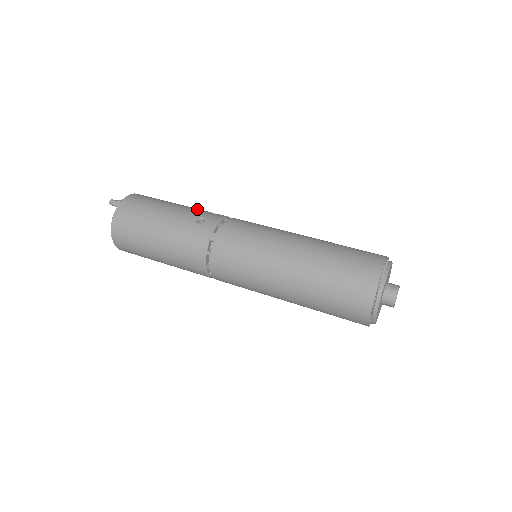
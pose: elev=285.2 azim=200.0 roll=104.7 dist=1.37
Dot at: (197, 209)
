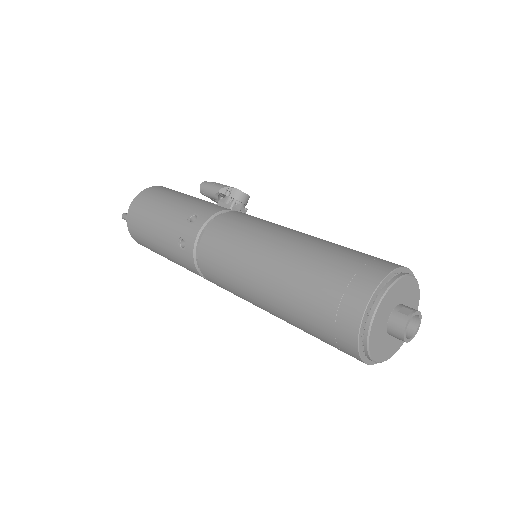
Dot at: (179, 217)
